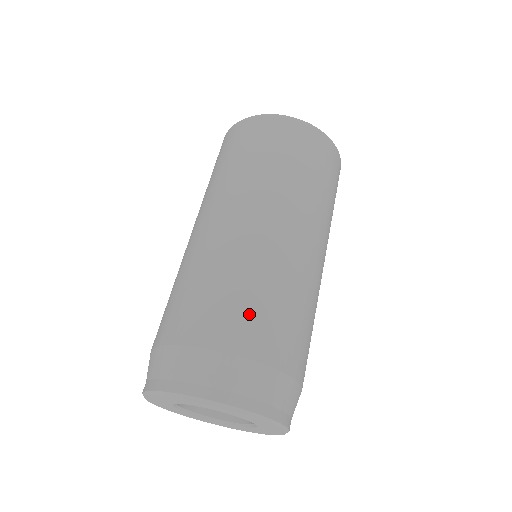
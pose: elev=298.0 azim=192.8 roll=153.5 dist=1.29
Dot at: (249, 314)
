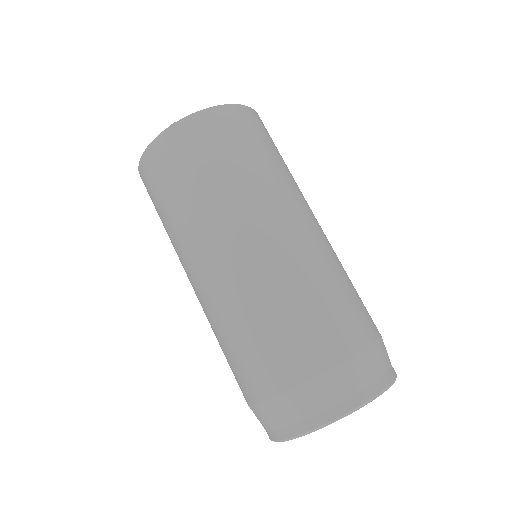
Dot at: (322, 322)
